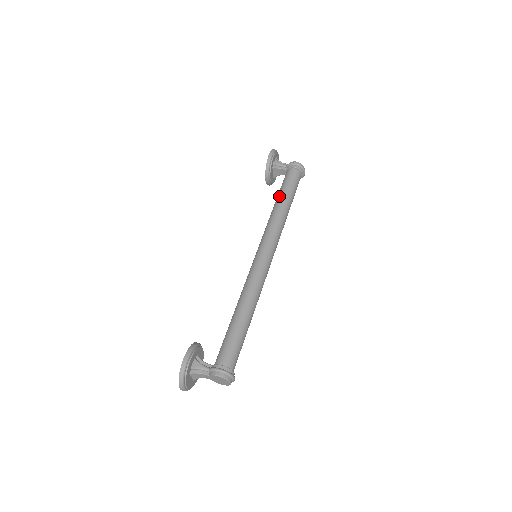
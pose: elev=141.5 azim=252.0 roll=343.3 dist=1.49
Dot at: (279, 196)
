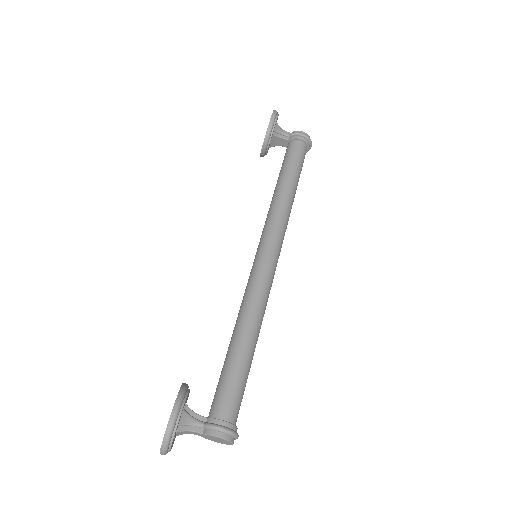
Dot at: (283, 176)
